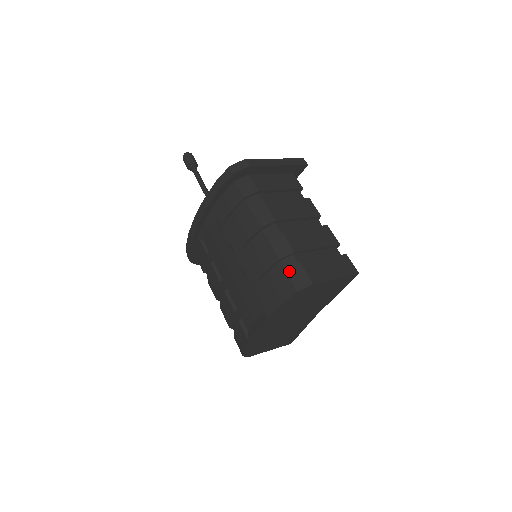
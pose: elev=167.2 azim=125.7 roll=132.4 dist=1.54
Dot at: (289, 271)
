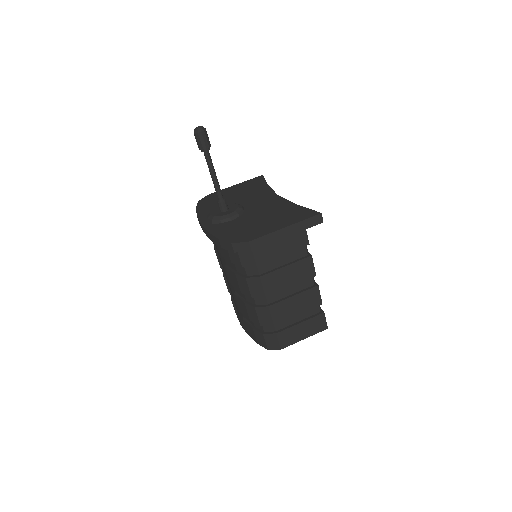
Dot at: (266, 336)
